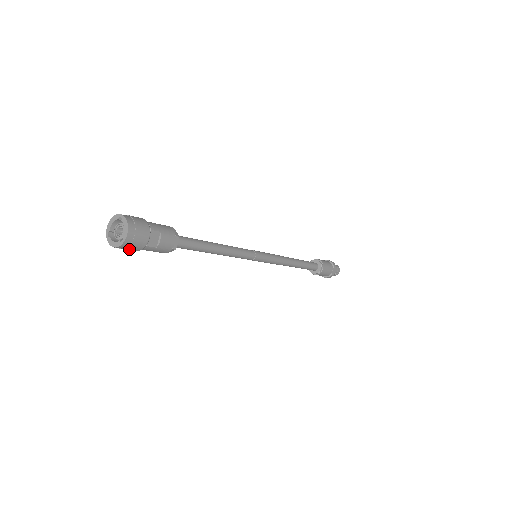
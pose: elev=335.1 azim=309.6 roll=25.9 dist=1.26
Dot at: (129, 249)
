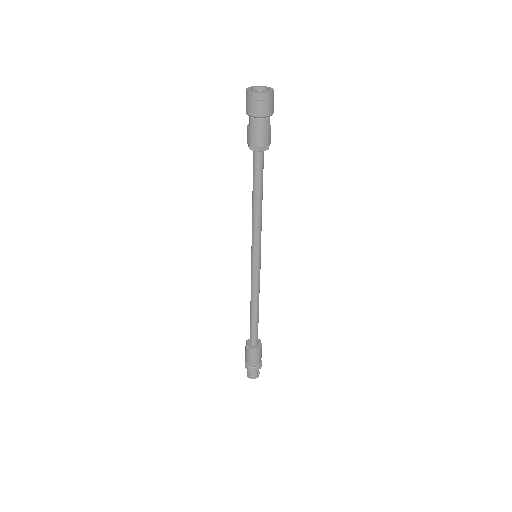
Dot at: (267, 105)
